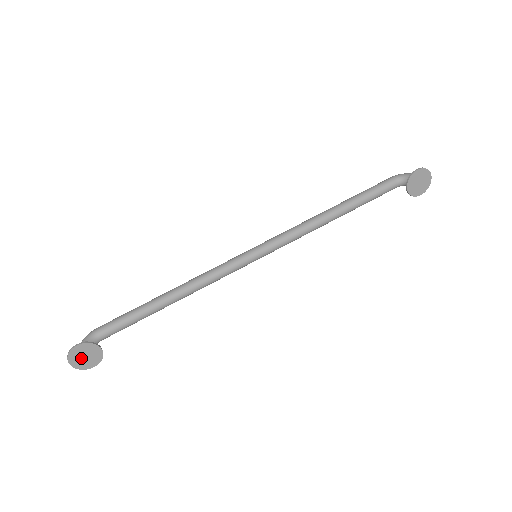
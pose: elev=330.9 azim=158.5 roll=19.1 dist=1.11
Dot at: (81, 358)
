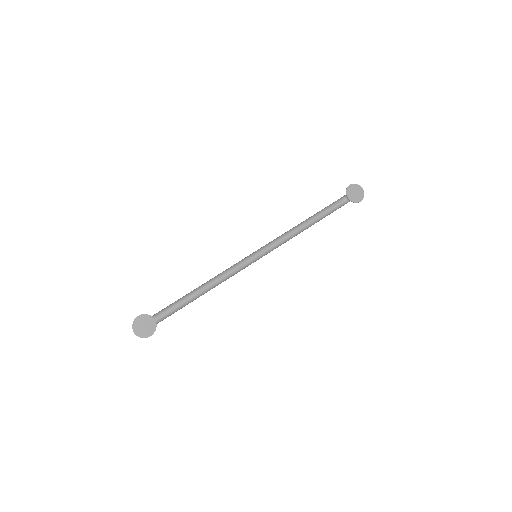
Dot at: (141, 327)
